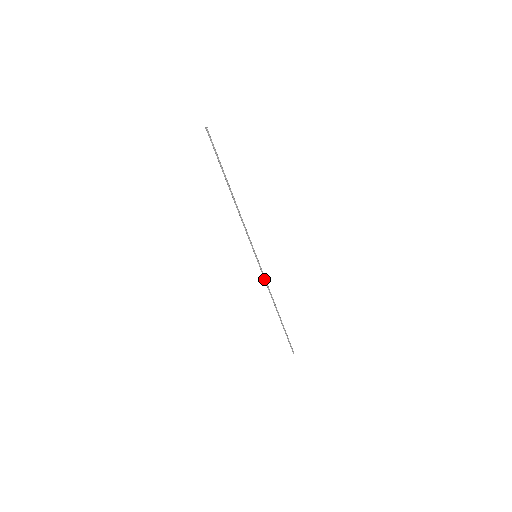
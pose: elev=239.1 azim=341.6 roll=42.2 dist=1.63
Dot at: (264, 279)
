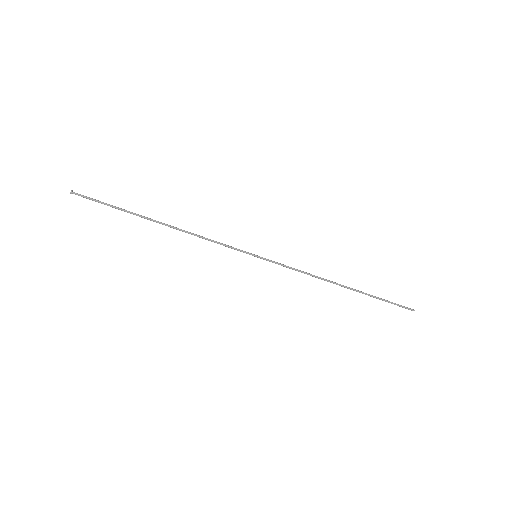
Dot at: occluded
